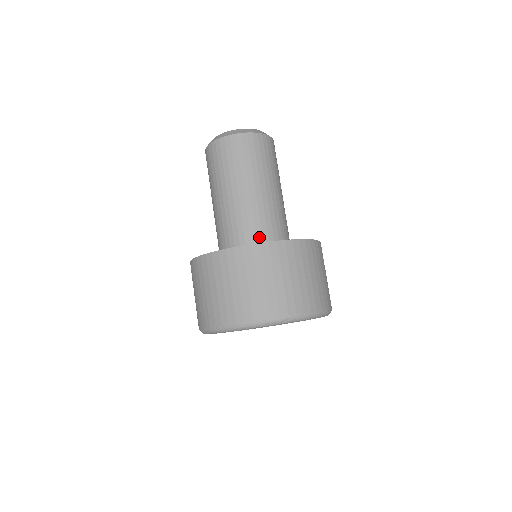
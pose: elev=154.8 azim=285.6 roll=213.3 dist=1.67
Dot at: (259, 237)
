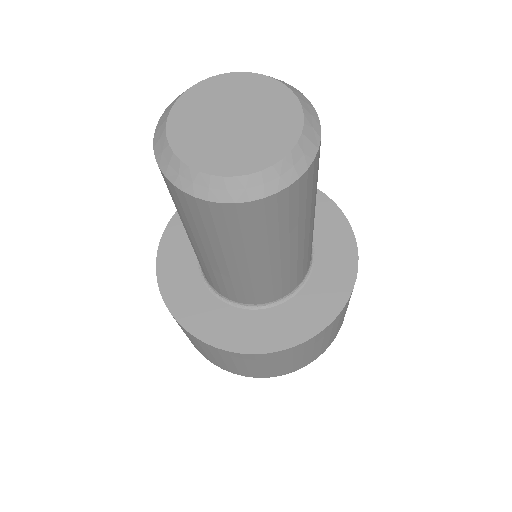
Dot at: (231, 296)
